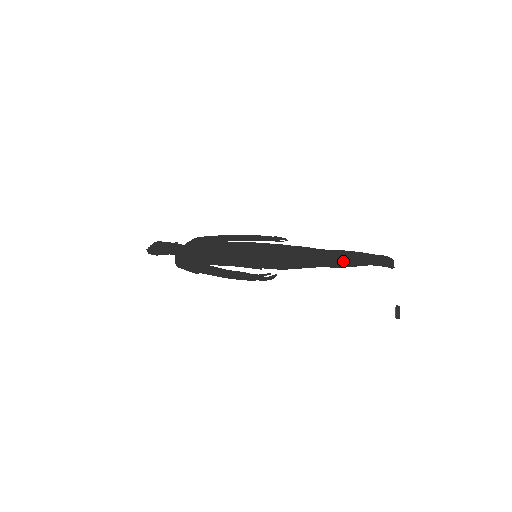
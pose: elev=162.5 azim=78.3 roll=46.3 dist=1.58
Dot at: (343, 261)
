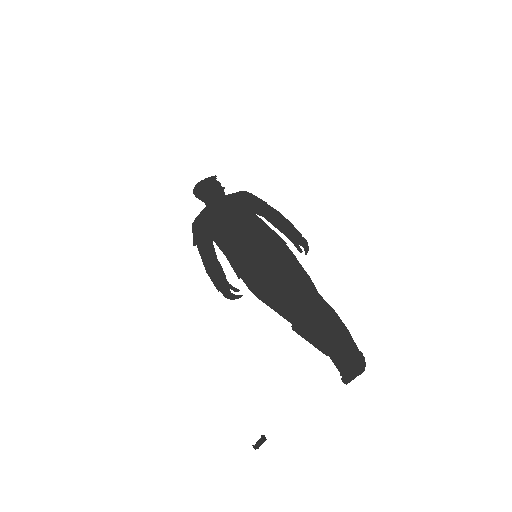
Dot at: (314, 328)
